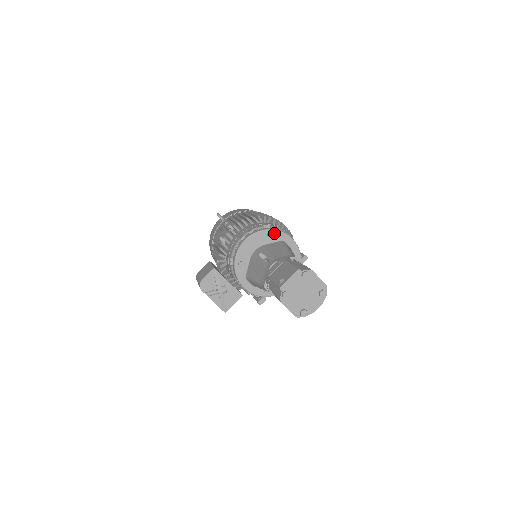
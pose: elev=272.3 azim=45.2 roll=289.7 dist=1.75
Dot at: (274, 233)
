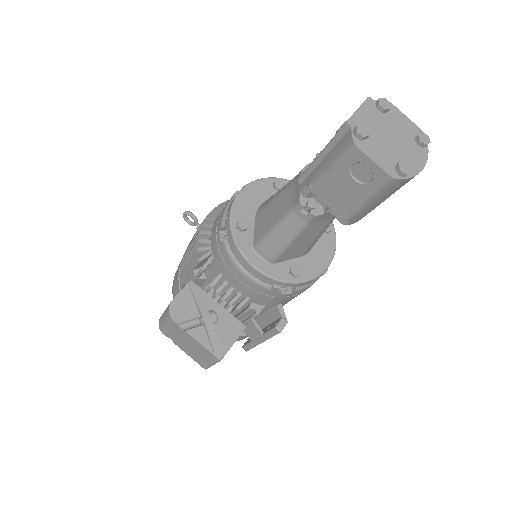
Dot at: (283, 183)
